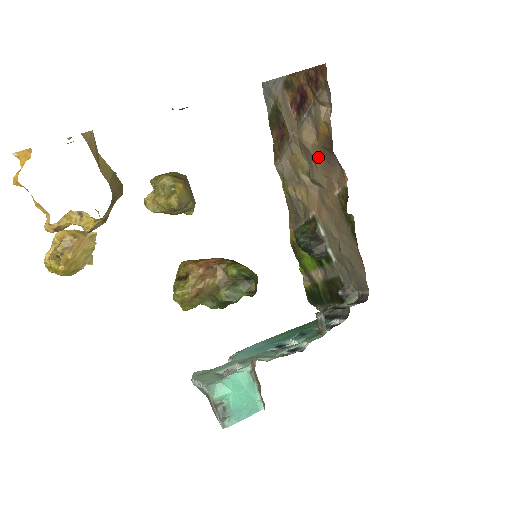
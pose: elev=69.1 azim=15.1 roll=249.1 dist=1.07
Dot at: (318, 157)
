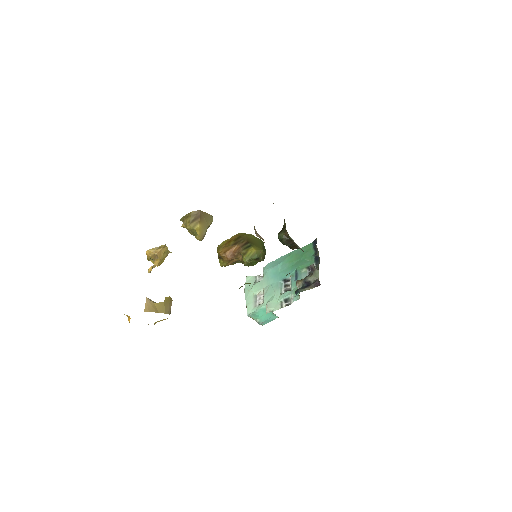
Dot at: occluded
